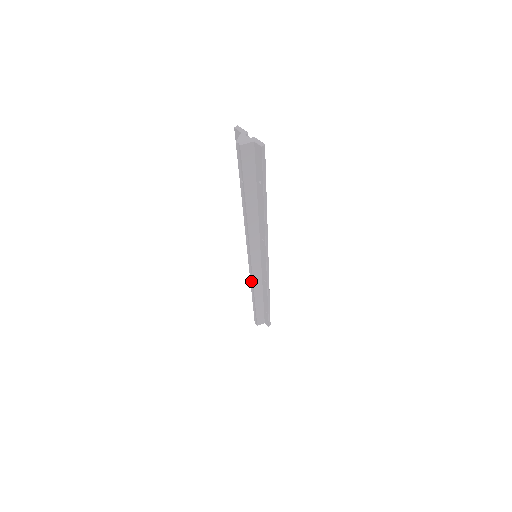
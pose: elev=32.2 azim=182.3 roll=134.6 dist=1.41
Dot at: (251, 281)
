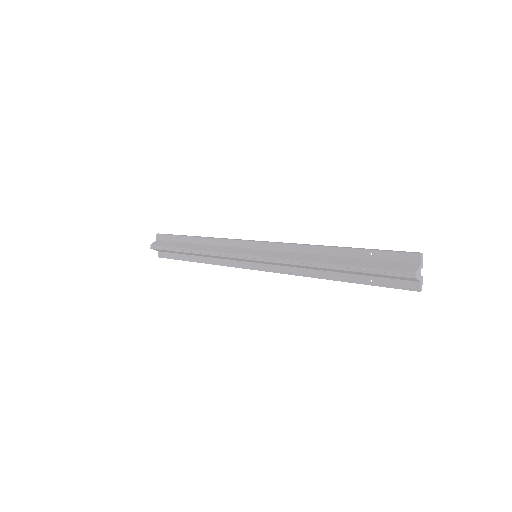
Dot at: (218, 253)
